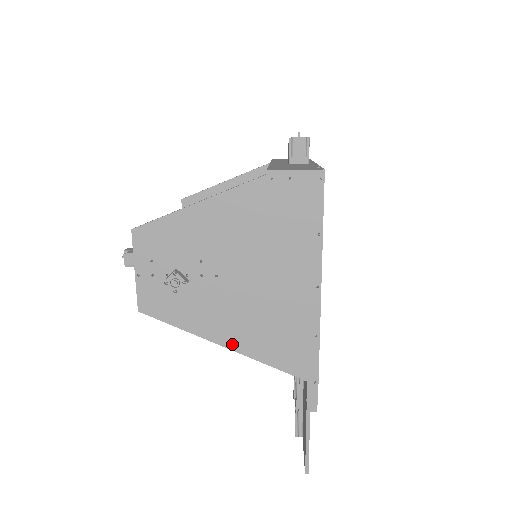
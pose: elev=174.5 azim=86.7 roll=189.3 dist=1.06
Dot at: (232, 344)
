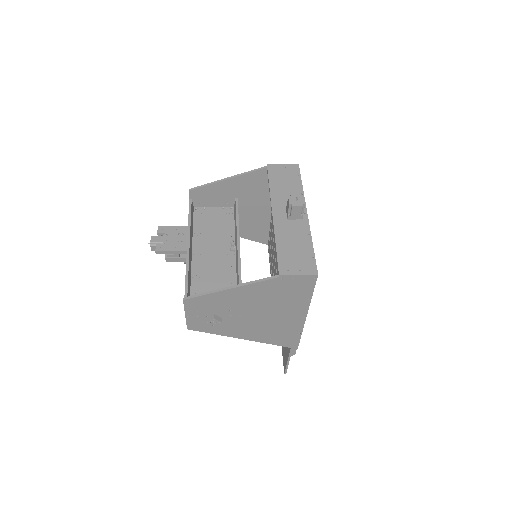
Dot at: (247, 338)
